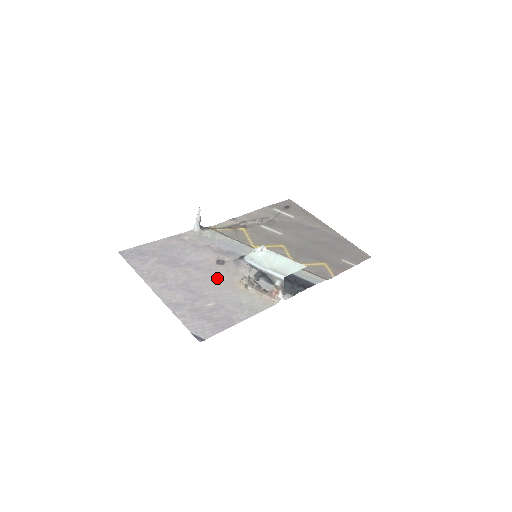
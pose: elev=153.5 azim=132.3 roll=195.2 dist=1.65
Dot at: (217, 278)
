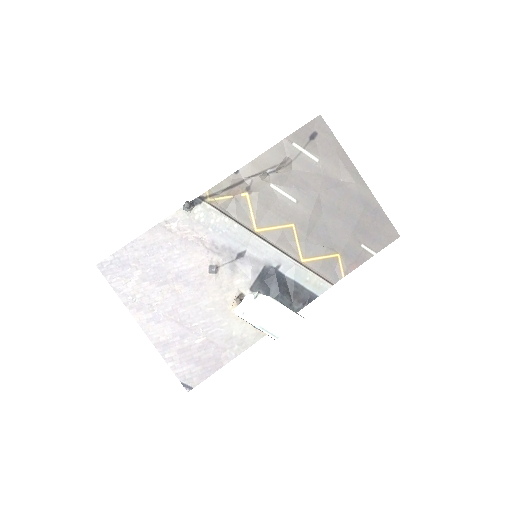
Dot at: (208, 298)
